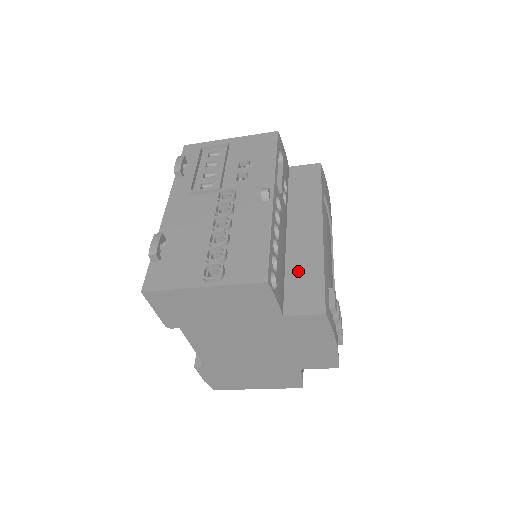
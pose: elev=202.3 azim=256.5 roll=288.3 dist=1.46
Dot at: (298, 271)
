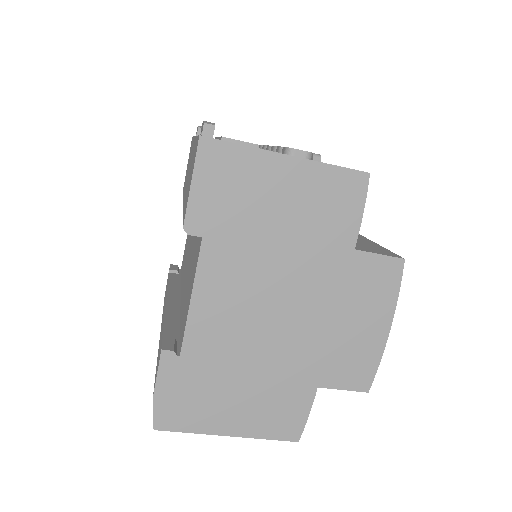
Dot at: occluded
